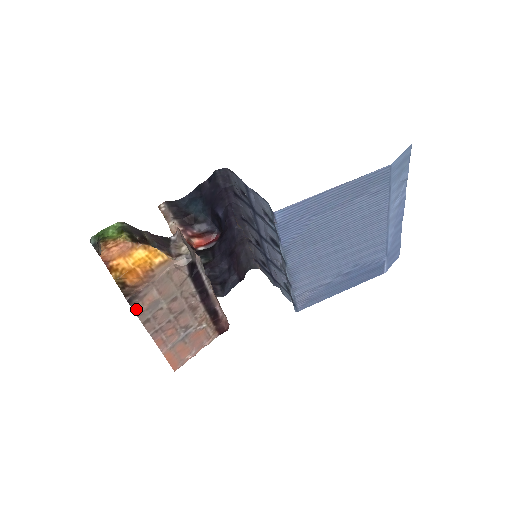
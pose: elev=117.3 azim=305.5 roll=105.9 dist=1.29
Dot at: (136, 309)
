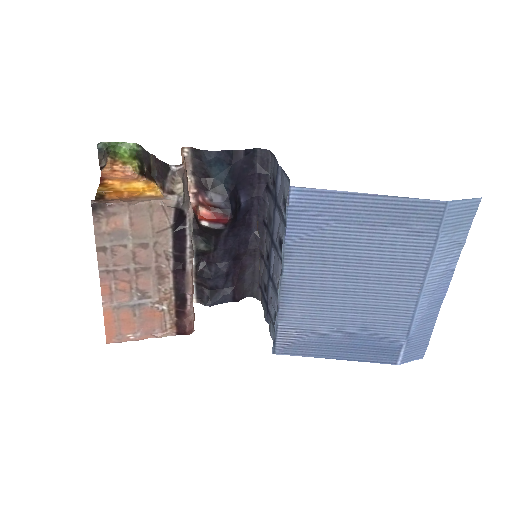
Dot at: (97, 224)
